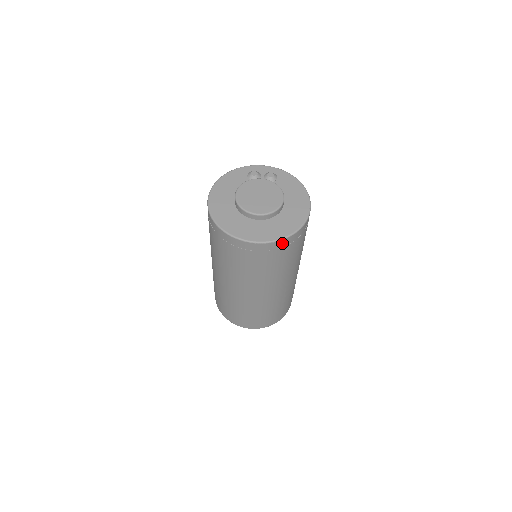
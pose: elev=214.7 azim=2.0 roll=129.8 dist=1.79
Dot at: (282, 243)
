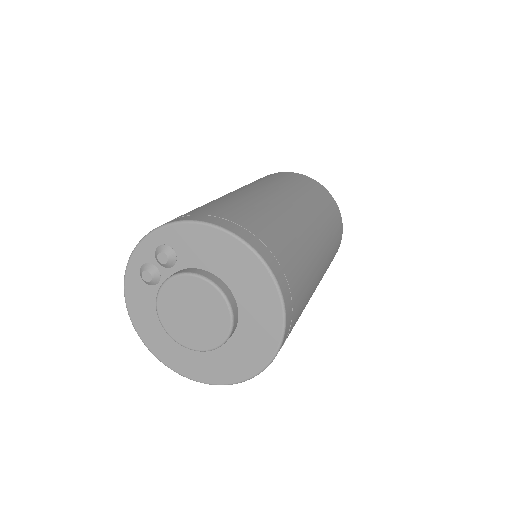
Dot at: (286, 334)
